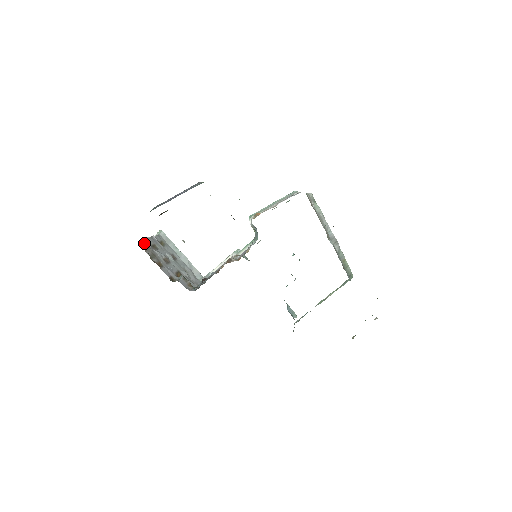
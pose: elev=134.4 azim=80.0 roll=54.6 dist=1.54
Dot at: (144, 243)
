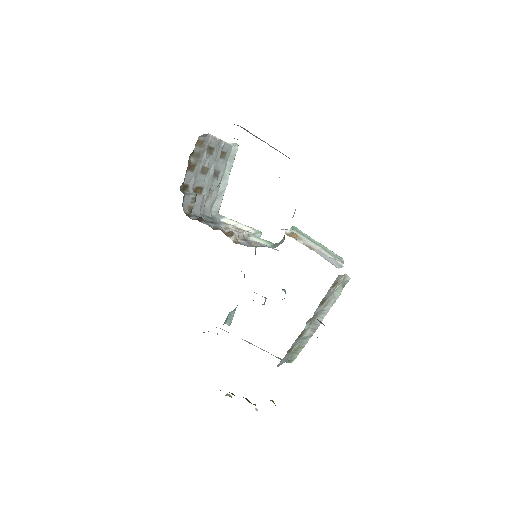
Dot at: (205, 138)
